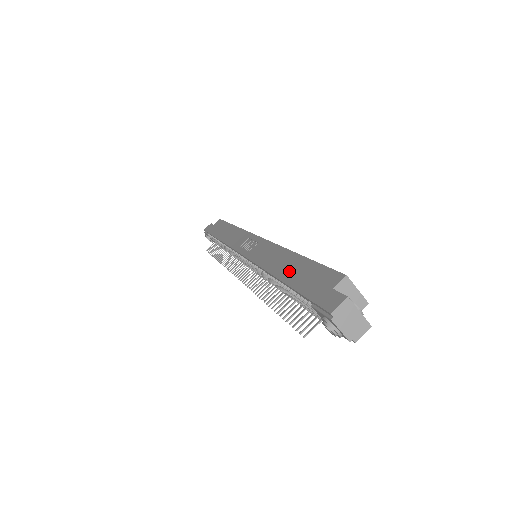
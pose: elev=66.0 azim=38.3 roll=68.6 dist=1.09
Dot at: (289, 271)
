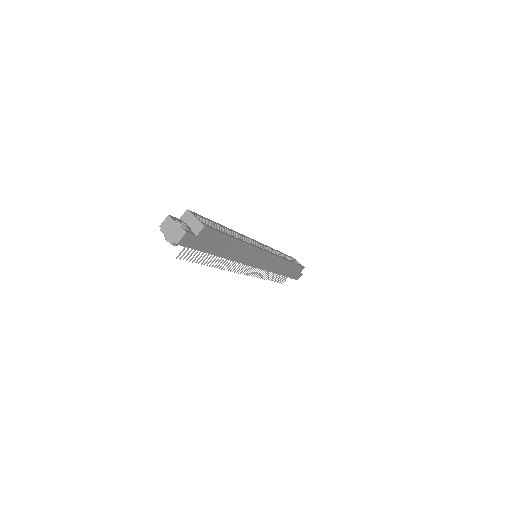
Dot at: occluded
